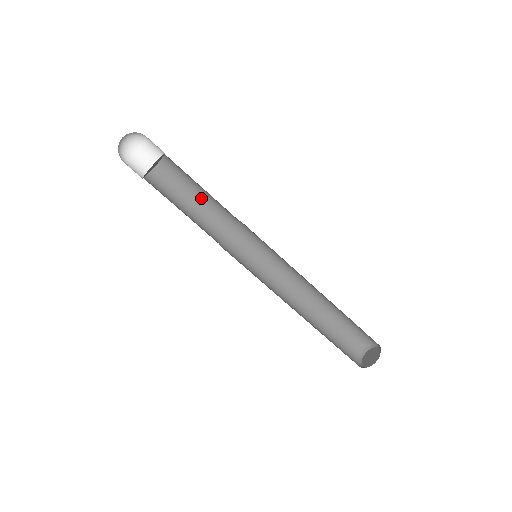
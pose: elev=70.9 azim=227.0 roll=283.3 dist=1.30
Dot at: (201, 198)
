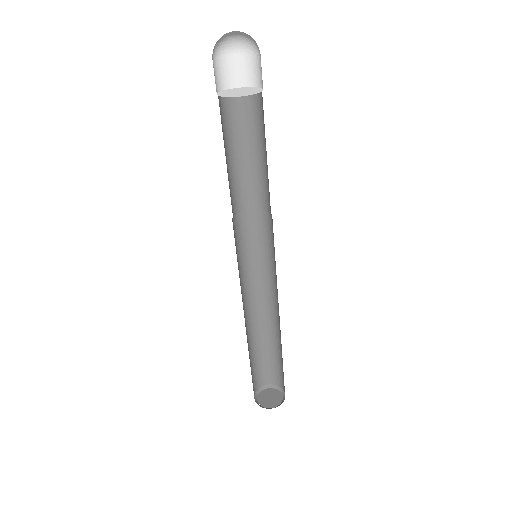
Dot at: (264, 161)
